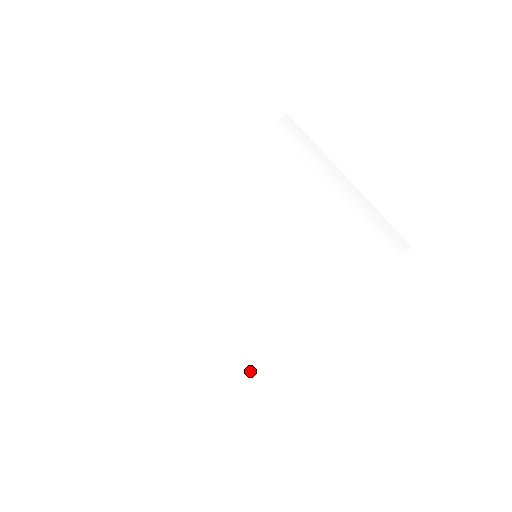
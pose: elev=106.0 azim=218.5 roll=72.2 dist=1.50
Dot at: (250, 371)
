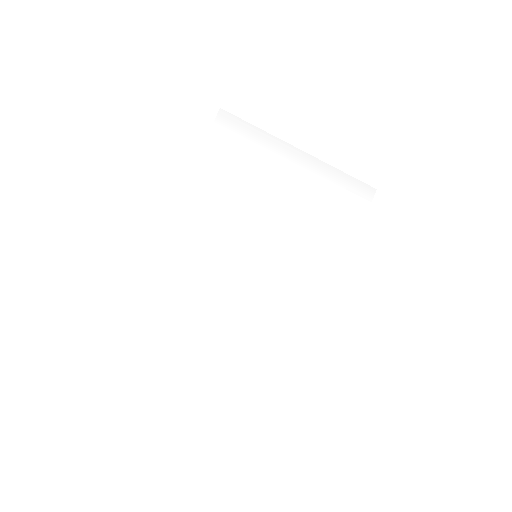
Dot at: (300, 361)
